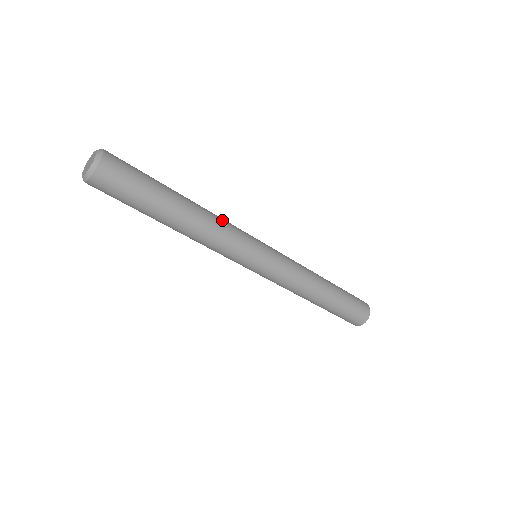
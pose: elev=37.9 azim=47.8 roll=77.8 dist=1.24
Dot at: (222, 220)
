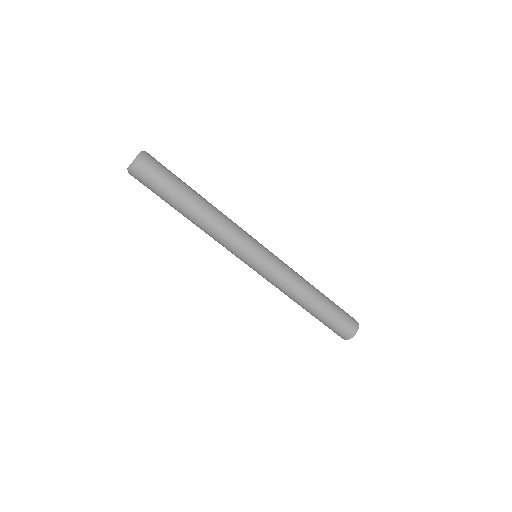
Dot at: occluded
